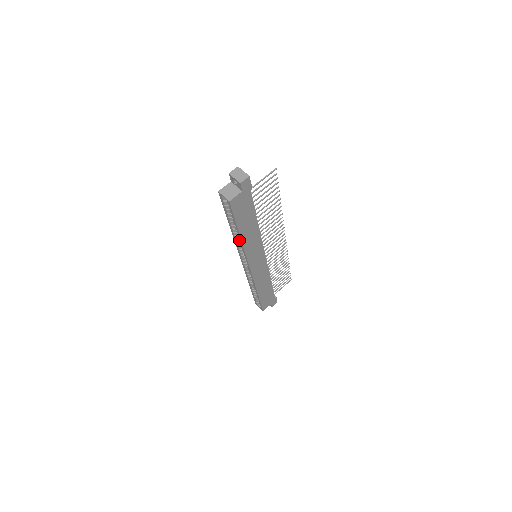
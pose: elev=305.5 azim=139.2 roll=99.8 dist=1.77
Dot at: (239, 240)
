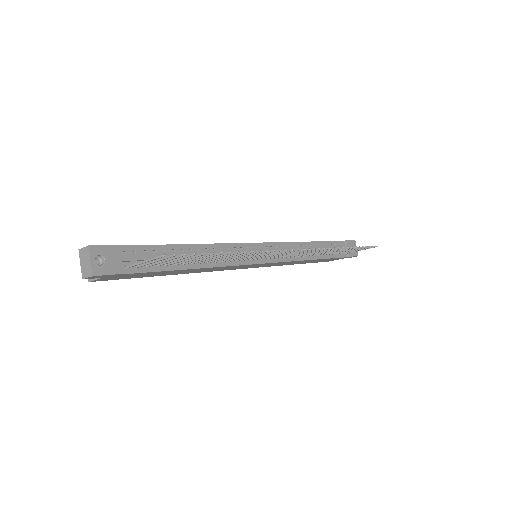
Dot at: occluded
